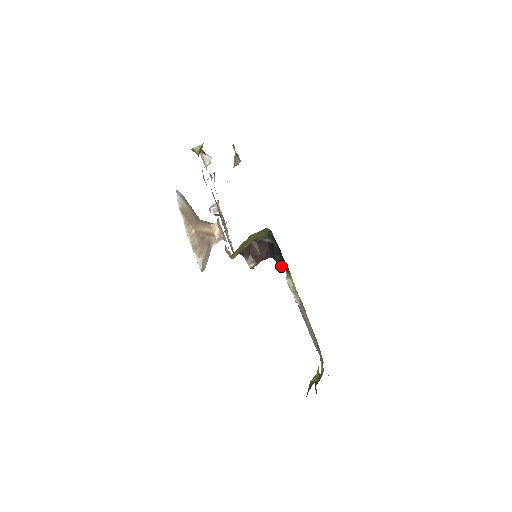
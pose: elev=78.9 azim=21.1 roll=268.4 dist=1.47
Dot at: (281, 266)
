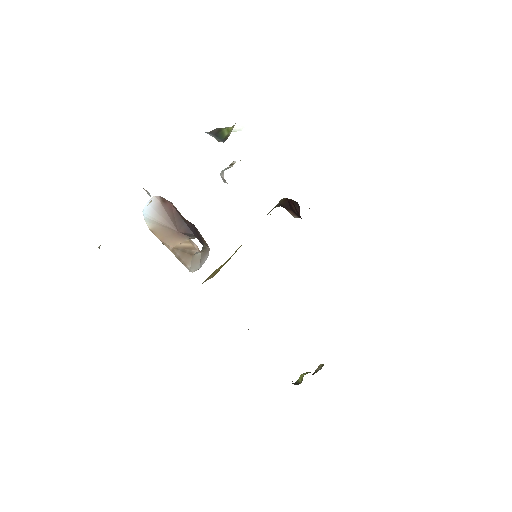
Dot at: occluded
